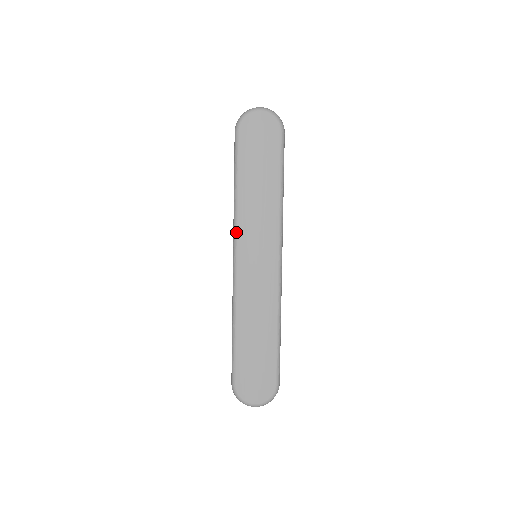
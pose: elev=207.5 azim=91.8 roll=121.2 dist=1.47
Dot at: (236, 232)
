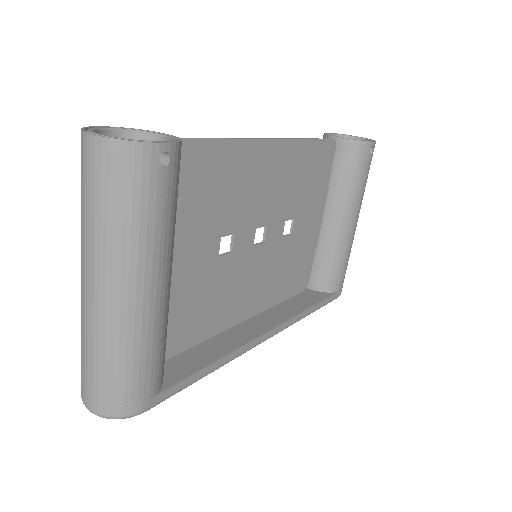
Dot at: occluded
